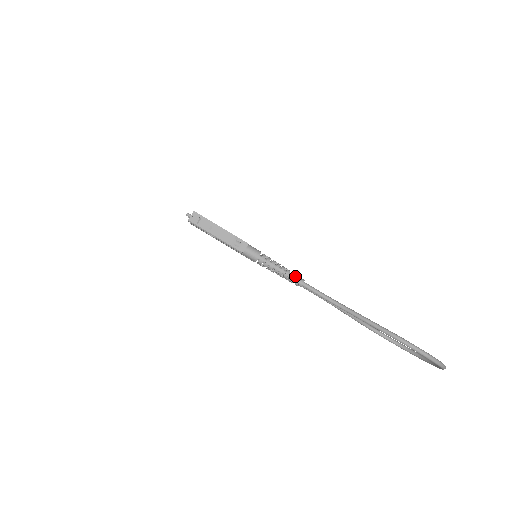
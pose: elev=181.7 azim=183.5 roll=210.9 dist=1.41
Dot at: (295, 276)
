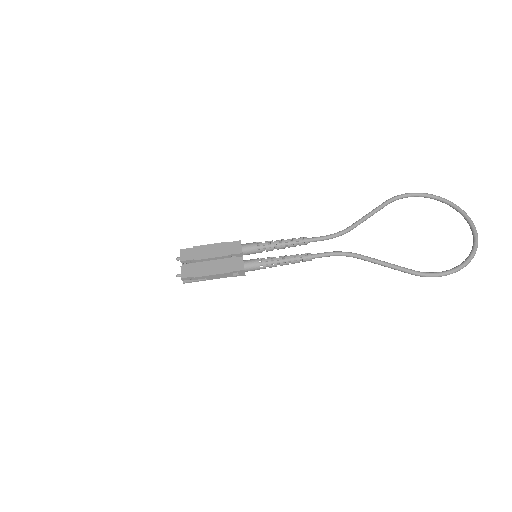
Dot at: (300, 241)
